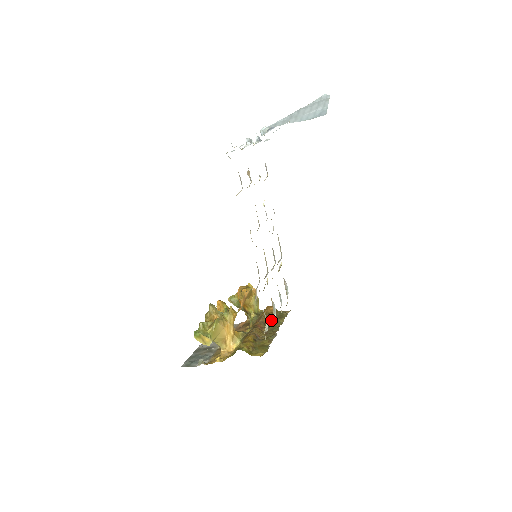
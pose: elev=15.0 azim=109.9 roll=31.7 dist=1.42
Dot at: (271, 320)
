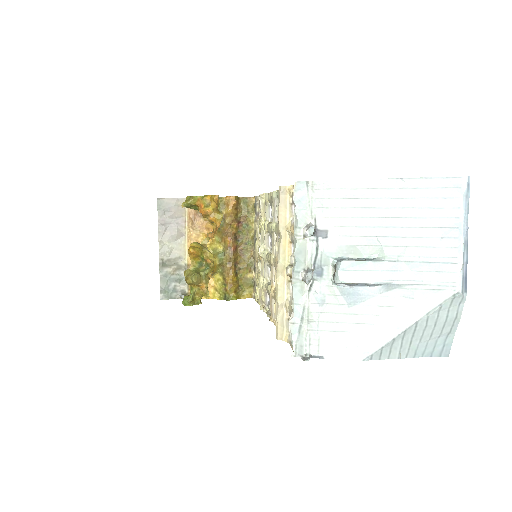
Dot at: (239, 225)
